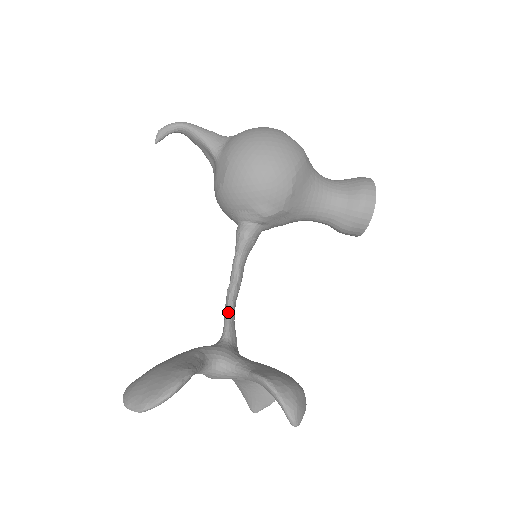
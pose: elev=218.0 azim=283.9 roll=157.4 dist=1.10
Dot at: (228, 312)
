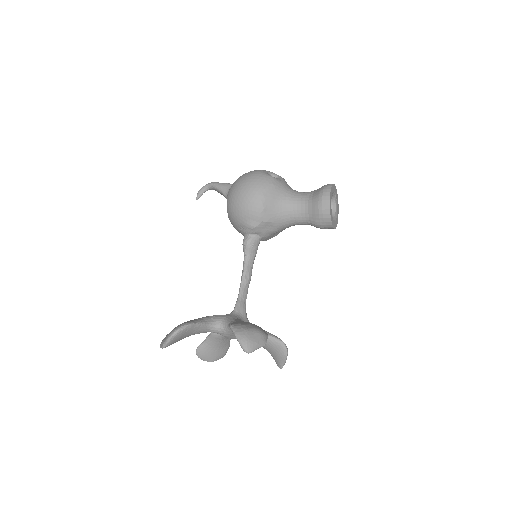
Dot at: (239, 295)
